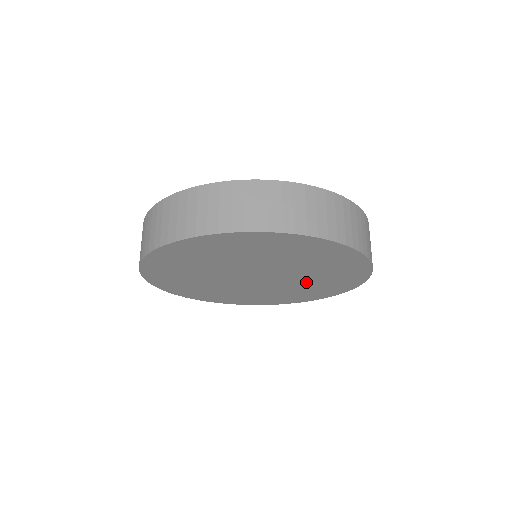
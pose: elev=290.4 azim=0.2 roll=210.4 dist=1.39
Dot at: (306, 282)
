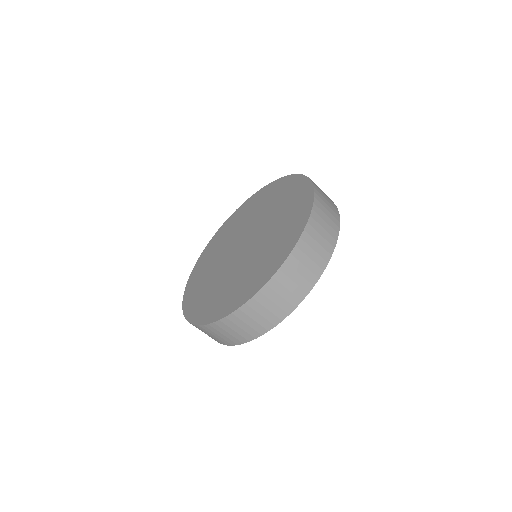
Dot at: occluded
